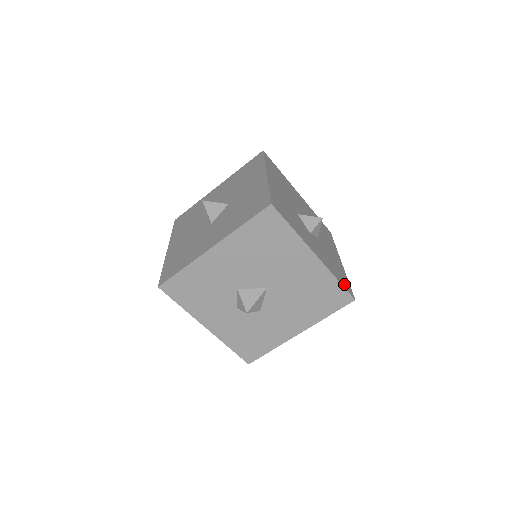
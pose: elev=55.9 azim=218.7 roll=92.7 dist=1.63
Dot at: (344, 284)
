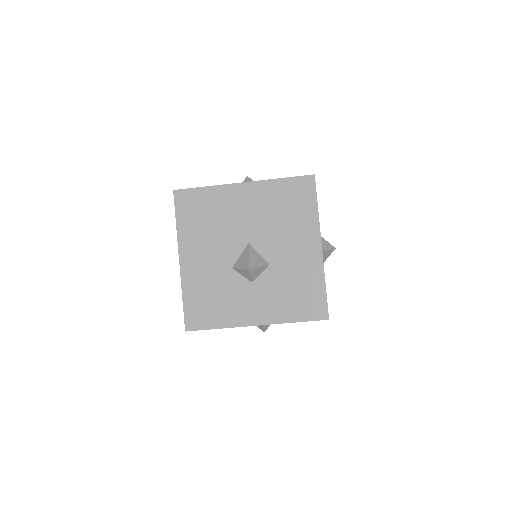
Dot at: (309, 312)
